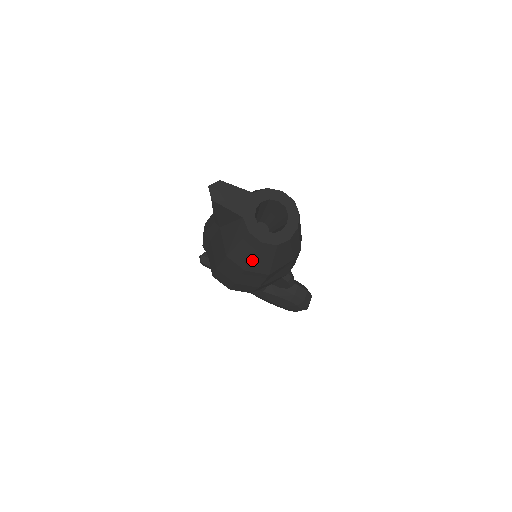
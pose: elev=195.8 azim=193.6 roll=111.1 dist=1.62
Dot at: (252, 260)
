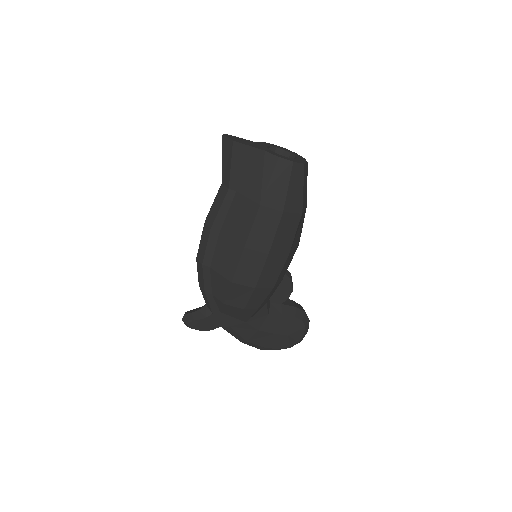
Dot at: (288, 192)
